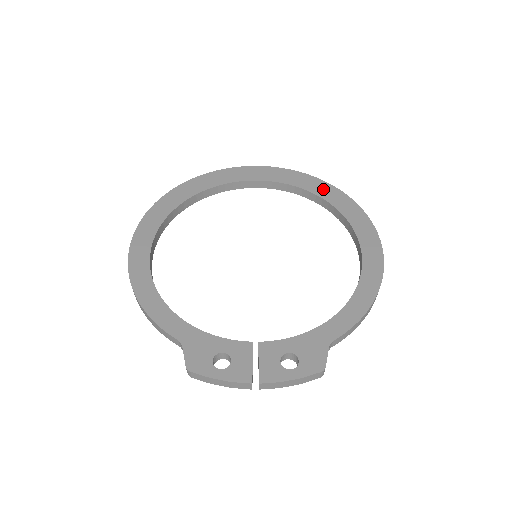
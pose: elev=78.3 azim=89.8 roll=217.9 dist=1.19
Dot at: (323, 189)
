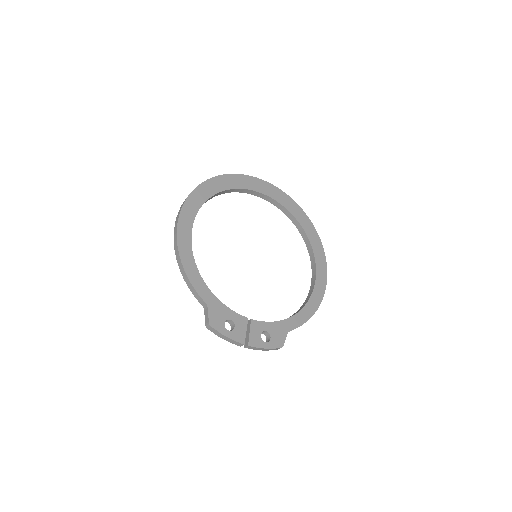
Dot at: (304, 220)
